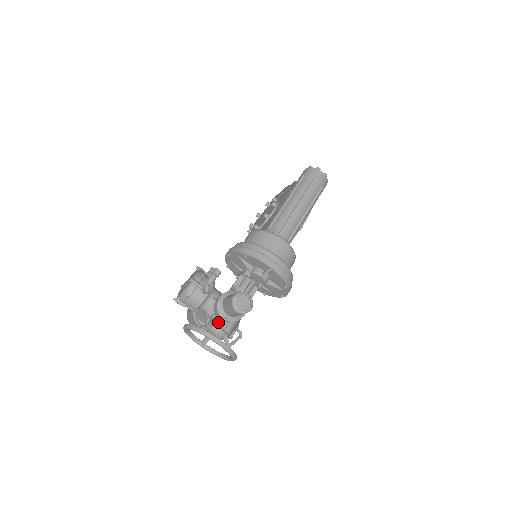
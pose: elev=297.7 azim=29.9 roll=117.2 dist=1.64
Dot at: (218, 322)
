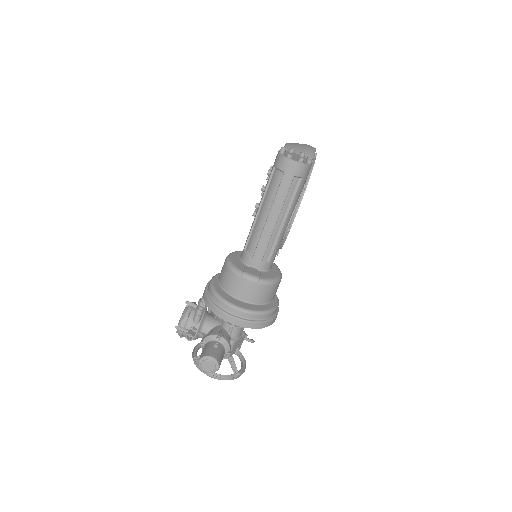
Dot at: occluded
